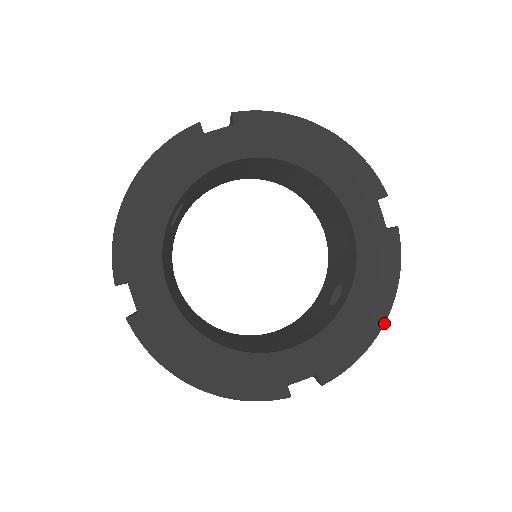
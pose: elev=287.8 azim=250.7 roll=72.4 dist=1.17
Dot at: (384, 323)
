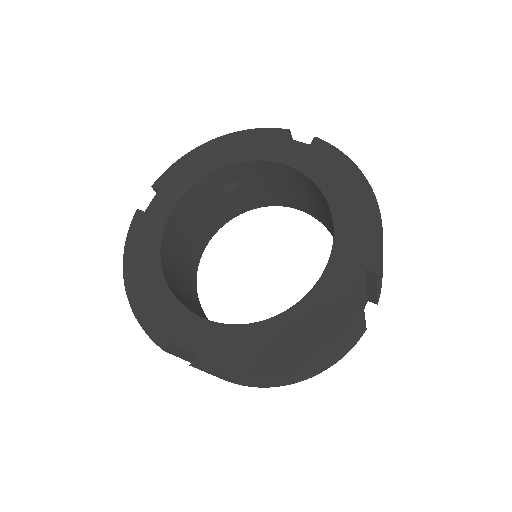
Dot at: (278, 367)
